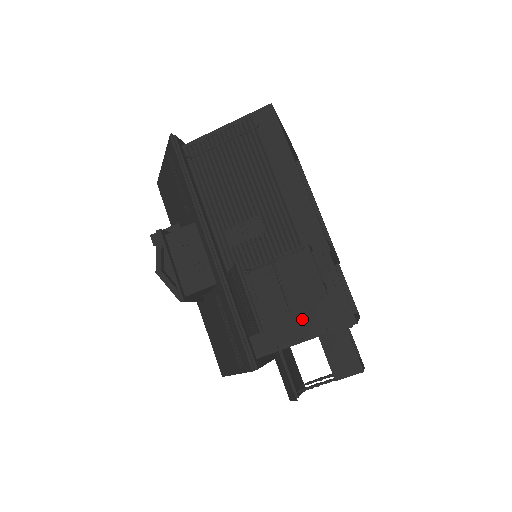
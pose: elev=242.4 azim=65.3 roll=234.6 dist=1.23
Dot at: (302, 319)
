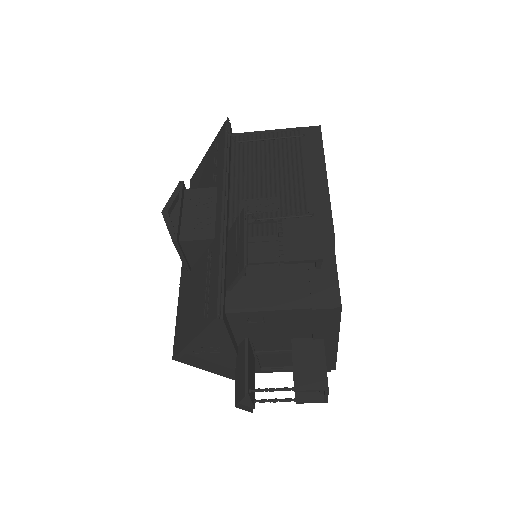
Dot at: (286, 289)
